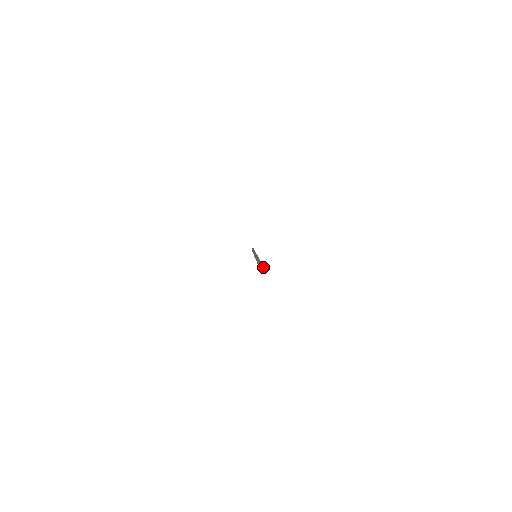
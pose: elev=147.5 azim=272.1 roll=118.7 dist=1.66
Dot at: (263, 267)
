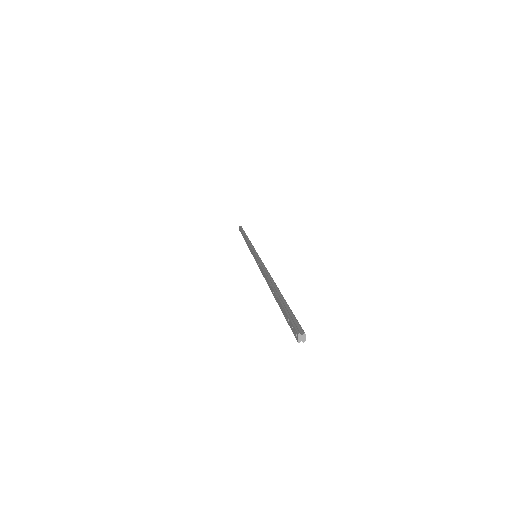
Dot at: (304, 335)
